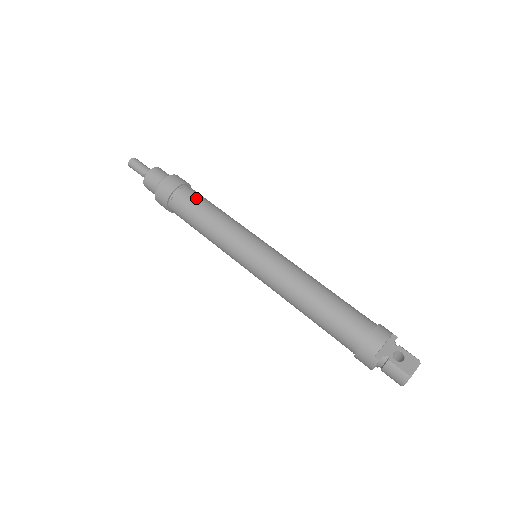
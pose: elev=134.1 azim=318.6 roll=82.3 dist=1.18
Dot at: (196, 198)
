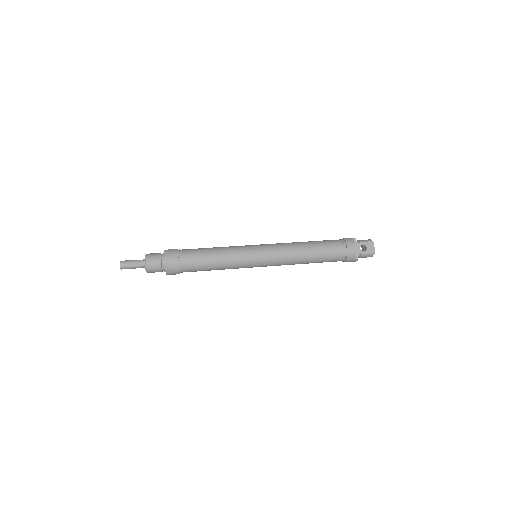
Dot at: (196, 258)
